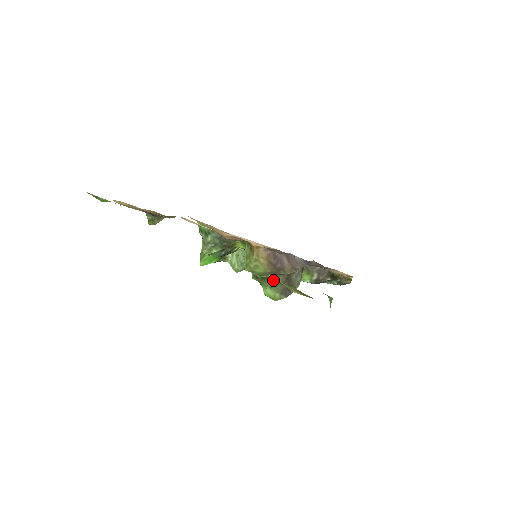
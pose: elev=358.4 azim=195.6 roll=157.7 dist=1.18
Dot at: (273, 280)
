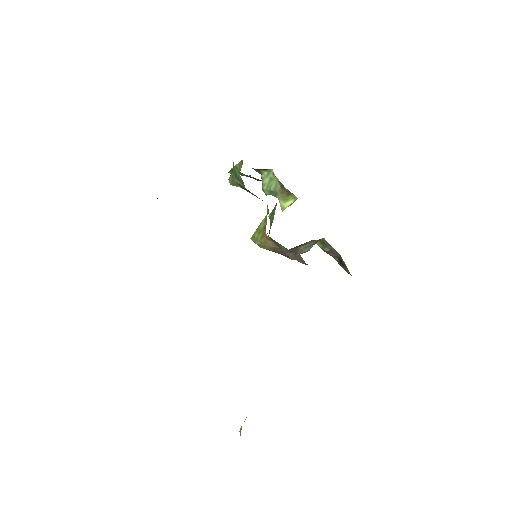
Dot at: (279, 244)
